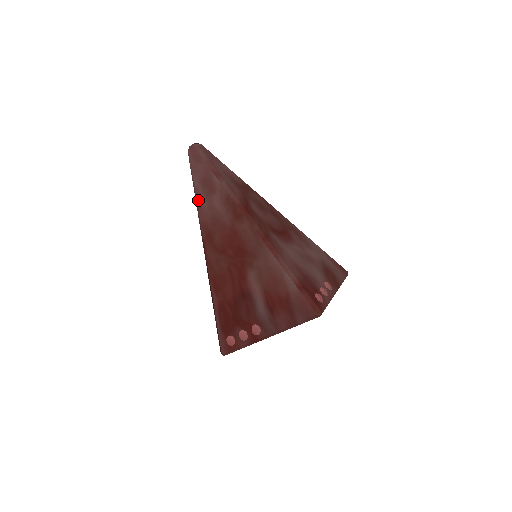
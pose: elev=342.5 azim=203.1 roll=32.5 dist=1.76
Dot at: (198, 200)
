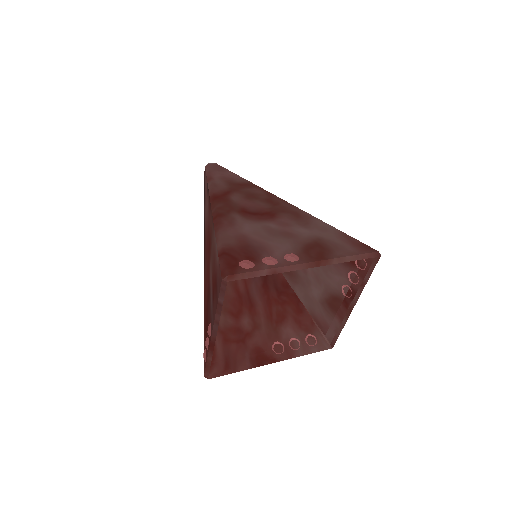
Dot at: (204, 213)
